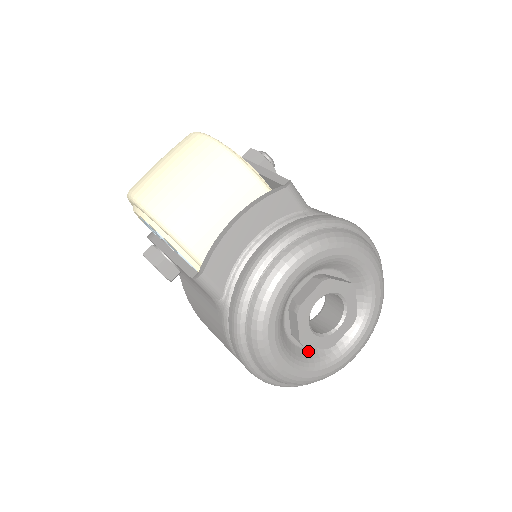
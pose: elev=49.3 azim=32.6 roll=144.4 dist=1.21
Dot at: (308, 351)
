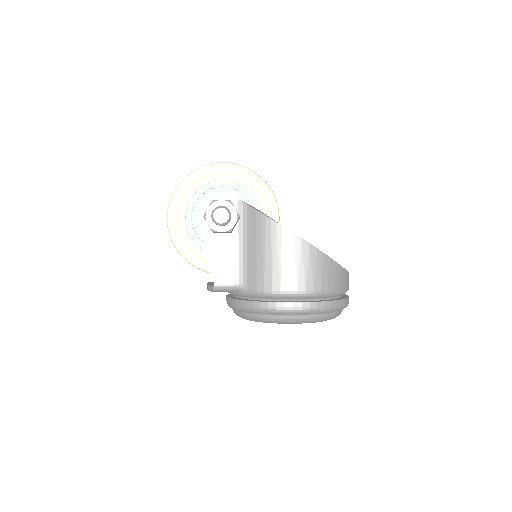
Dot at: occluded
